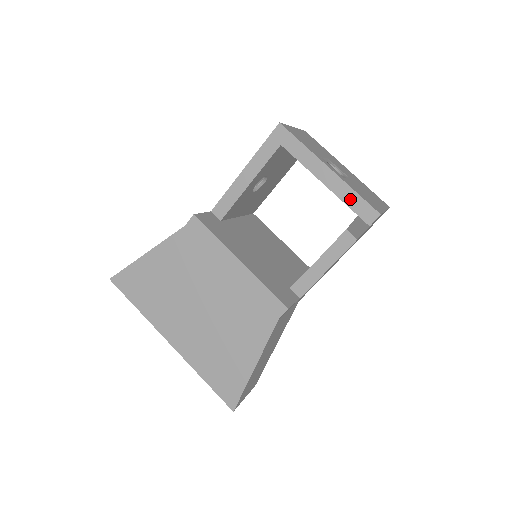
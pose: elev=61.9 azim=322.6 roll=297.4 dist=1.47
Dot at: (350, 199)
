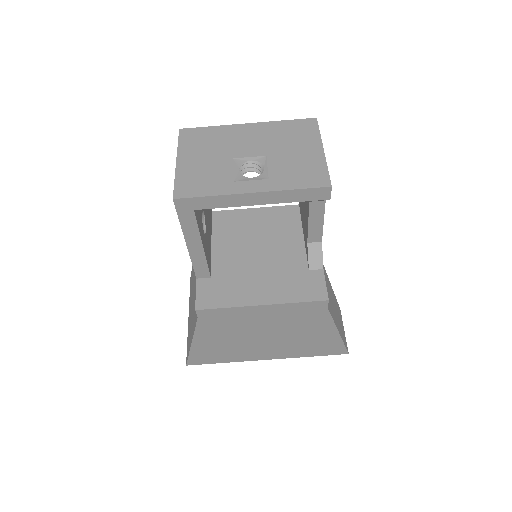
Dot at: (294, 197)
